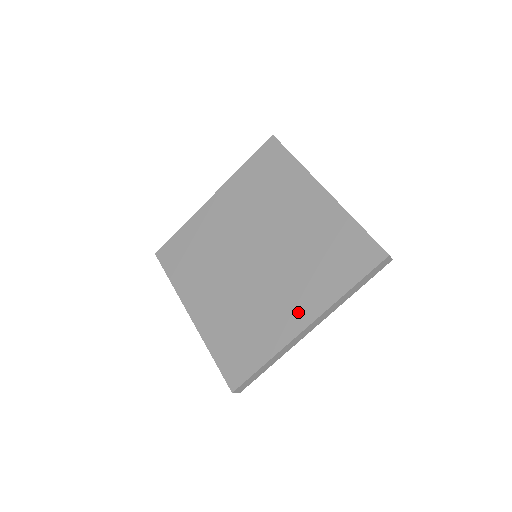
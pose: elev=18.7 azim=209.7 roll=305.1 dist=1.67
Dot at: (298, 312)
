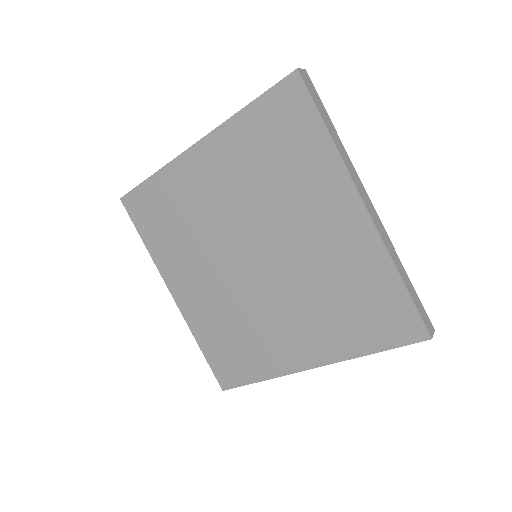
Dot at: (302, 350)
